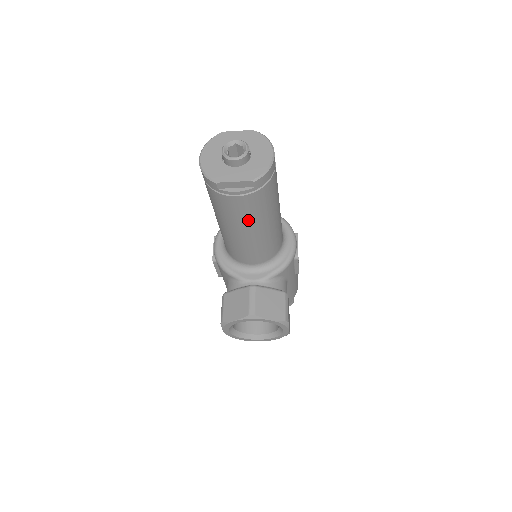
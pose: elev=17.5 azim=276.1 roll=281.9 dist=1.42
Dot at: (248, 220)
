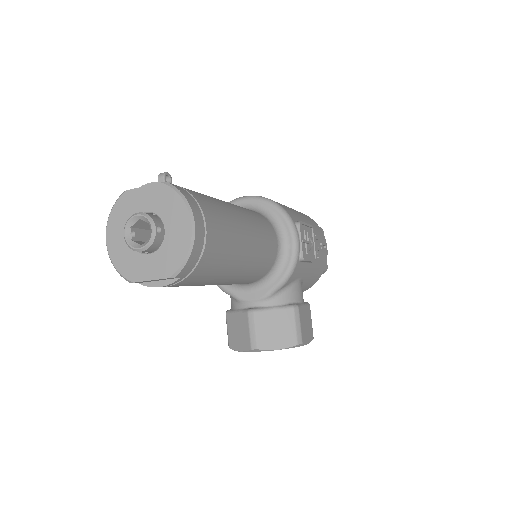
Dot at: (202, 284)
